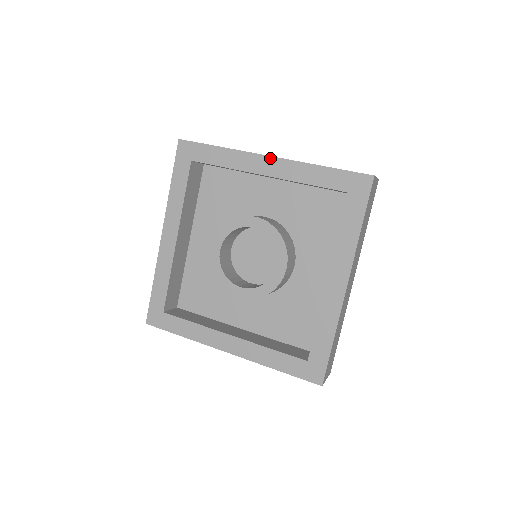
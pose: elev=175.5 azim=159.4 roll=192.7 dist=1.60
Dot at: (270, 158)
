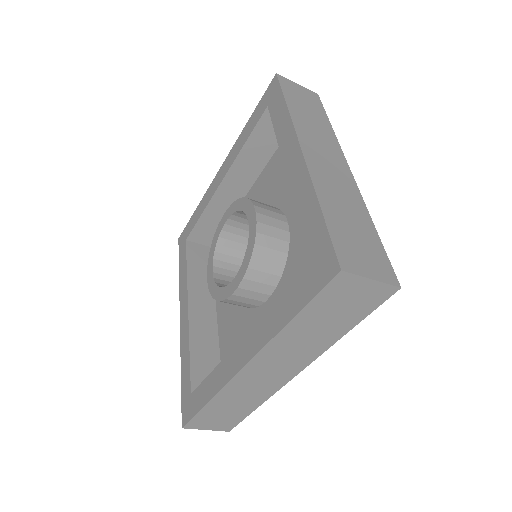
Dot at: (221, 168)
